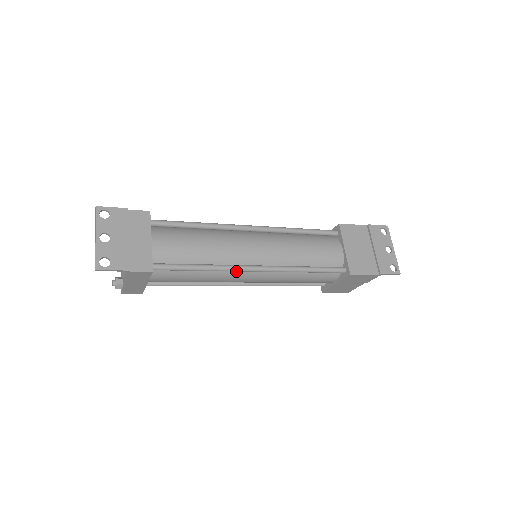
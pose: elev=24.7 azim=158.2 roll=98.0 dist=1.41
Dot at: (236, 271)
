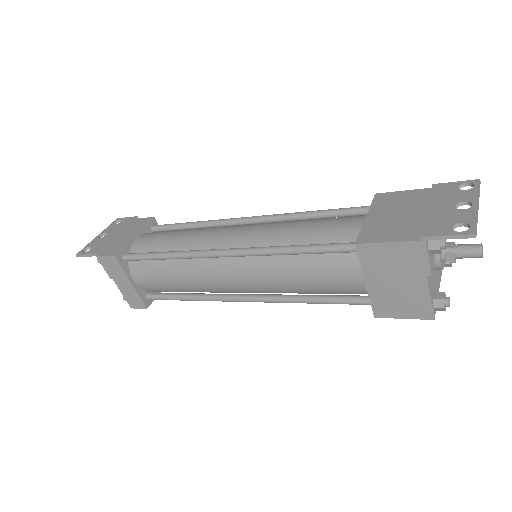
Dot at: (206, 262)
